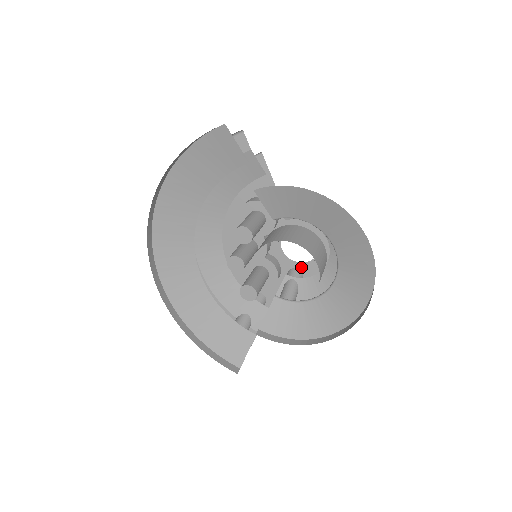
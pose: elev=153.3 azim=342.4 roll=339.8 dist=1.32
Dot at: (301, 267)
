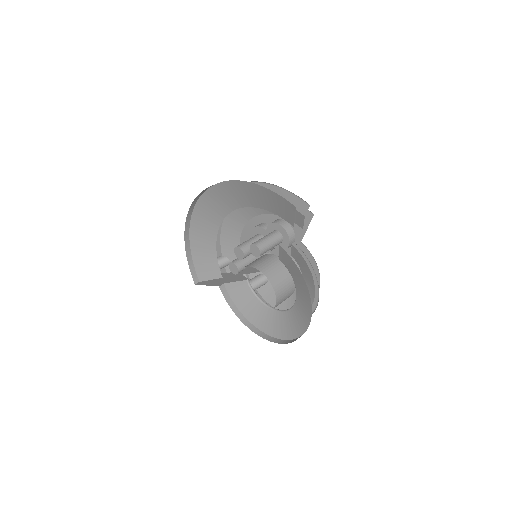
Dot at: occluded
